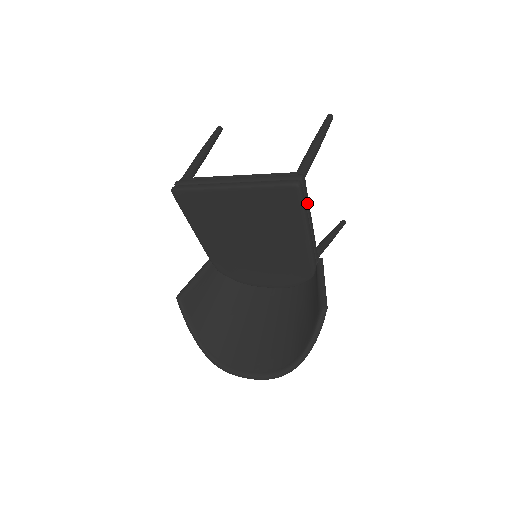
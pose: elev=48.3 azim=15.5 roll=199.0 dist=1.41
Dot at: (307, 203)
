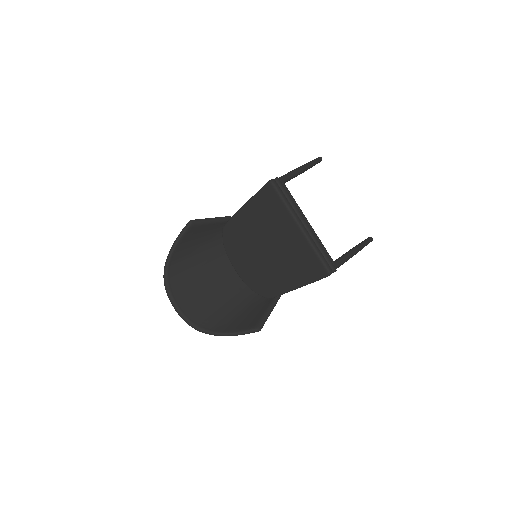
Dot at: occluded
